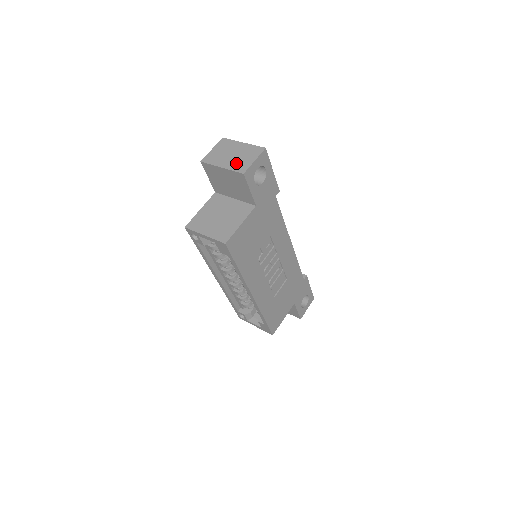
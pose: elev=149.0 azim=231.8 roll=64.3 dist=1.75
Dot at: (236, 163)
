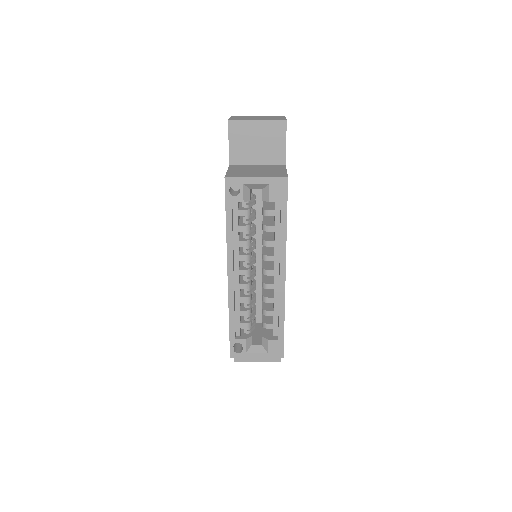
Dot at: (269, 118)
